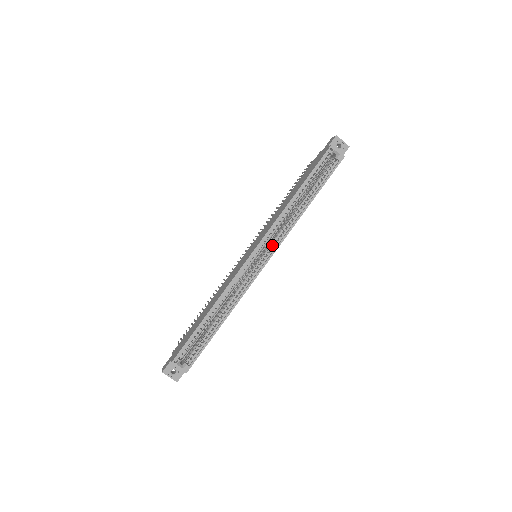
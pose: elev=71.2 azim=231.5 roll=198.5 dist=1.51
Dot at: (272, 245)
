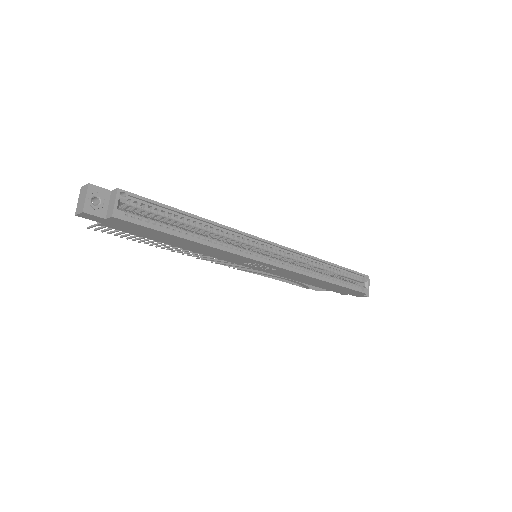
Dot at: (285, 262)
